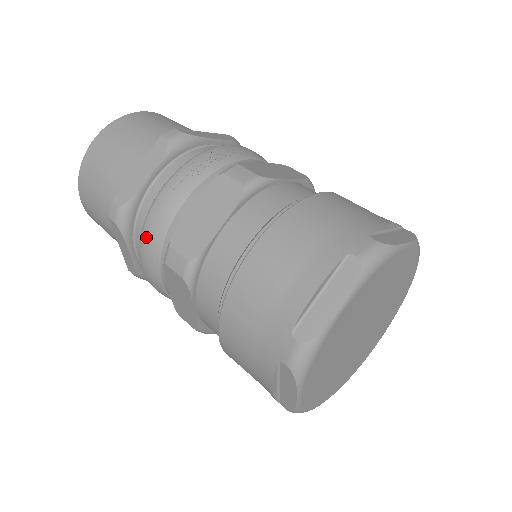
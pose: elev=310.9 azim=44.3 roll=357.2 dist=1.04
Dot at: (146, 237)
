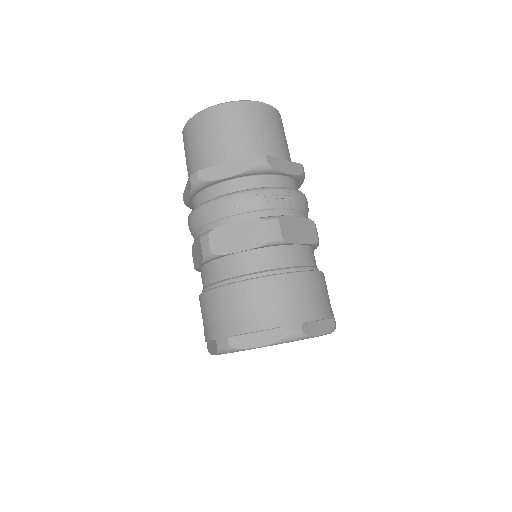
Dot at: (201, 211)
